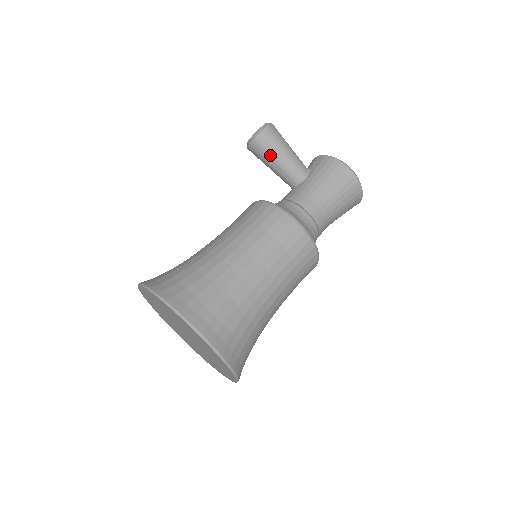
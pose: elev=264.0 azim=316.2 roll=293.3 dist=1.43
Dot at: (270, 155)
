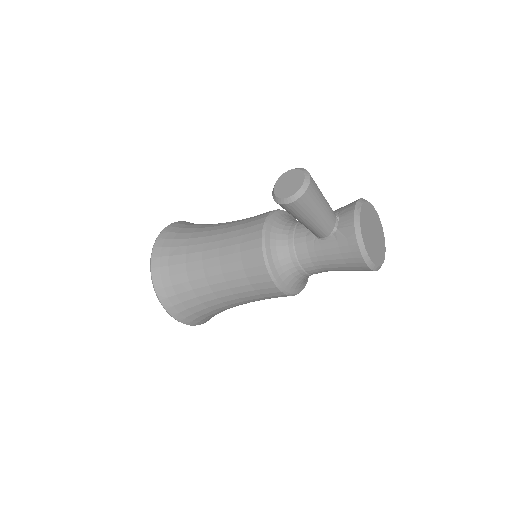
Dot at: occluded
